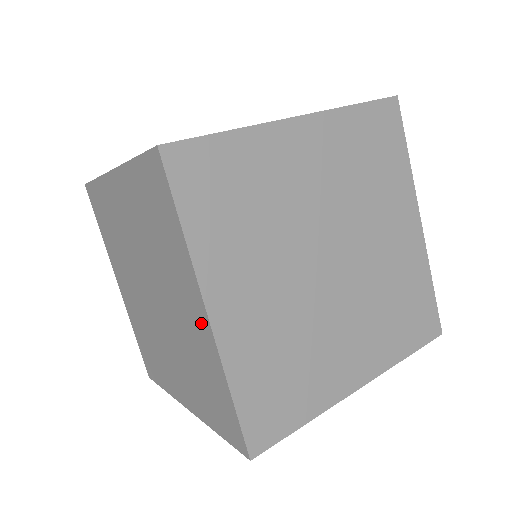
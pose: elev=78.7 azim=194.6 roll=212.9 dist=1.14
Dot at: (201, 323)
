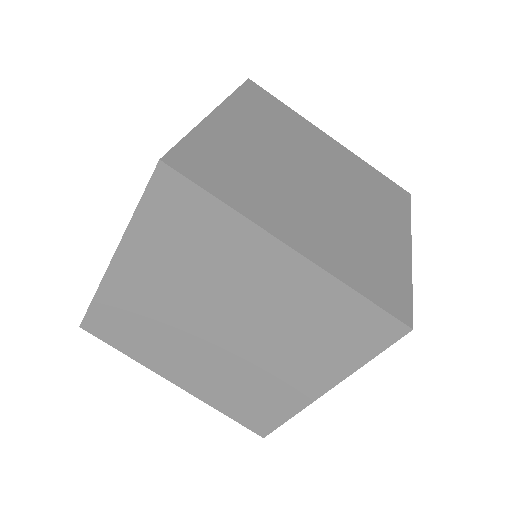
Dot at: (290, 267)
